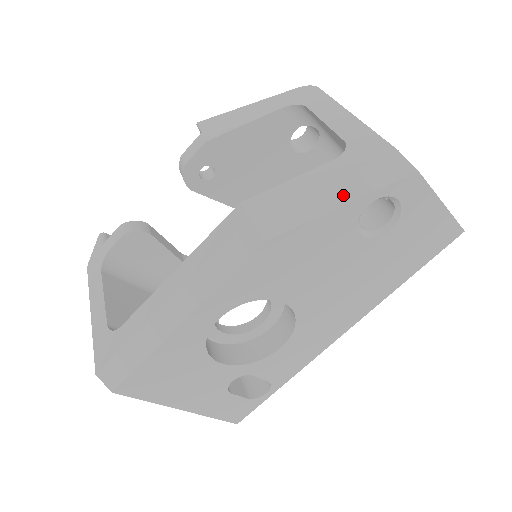
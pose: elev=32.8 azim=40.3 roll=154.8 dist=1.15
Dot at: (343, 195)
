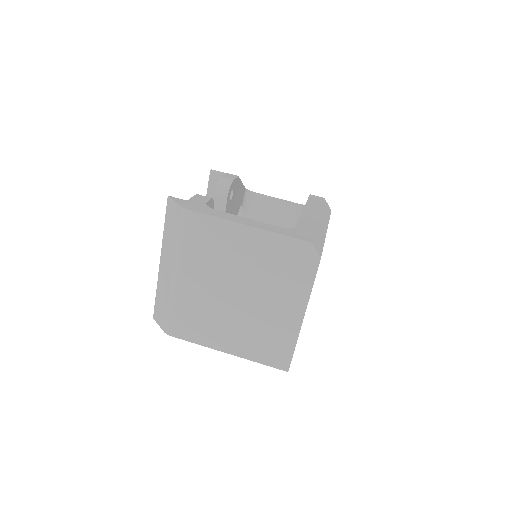
Dot at: occluded
